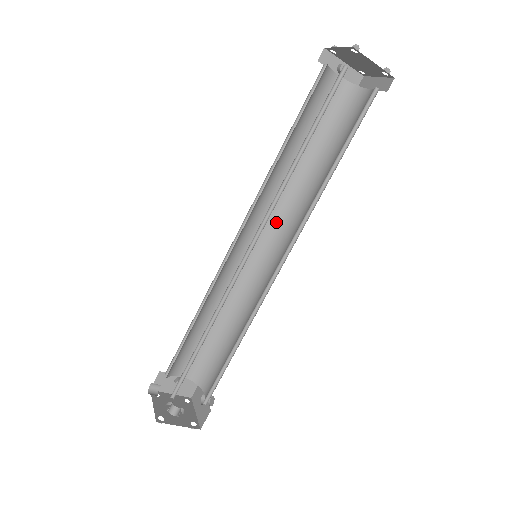
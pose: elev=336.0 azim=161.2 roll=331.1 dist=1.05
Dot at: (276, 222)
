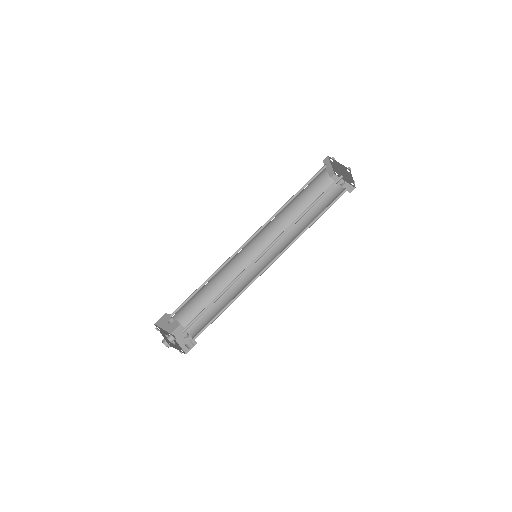
Dot at: occluded
